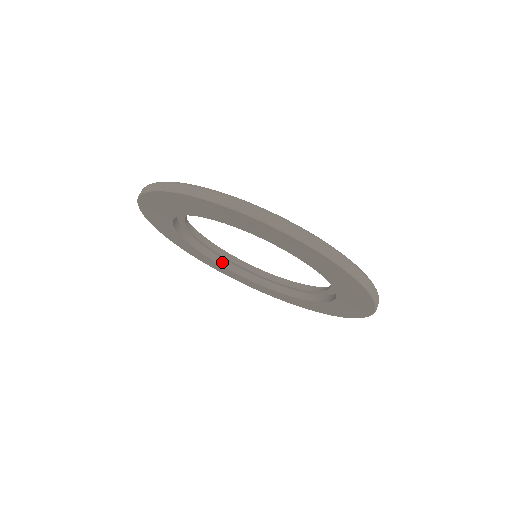
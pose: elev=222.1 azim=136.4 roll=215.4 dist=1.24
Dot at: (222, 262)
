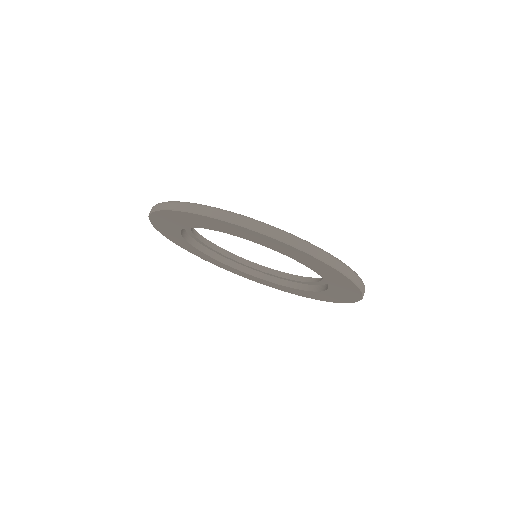
Dot at: (262, 276)
